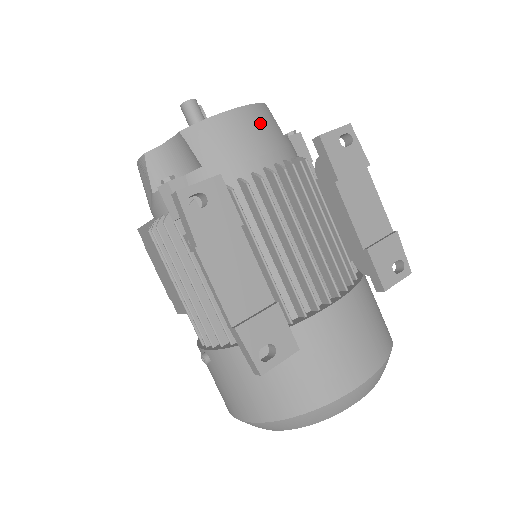
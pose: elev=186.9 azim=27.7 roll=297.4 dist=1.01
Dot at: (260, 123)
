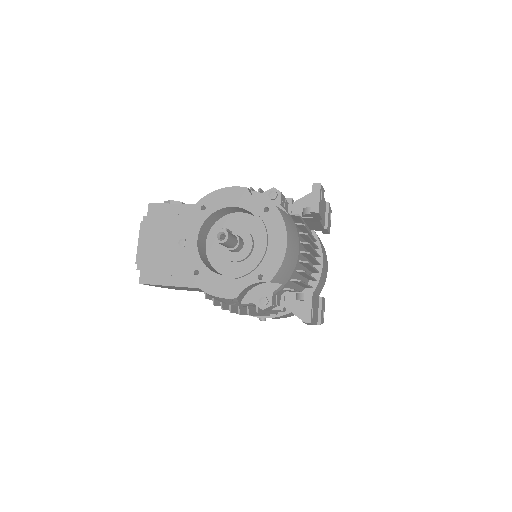
Dot at: (292, 232)
